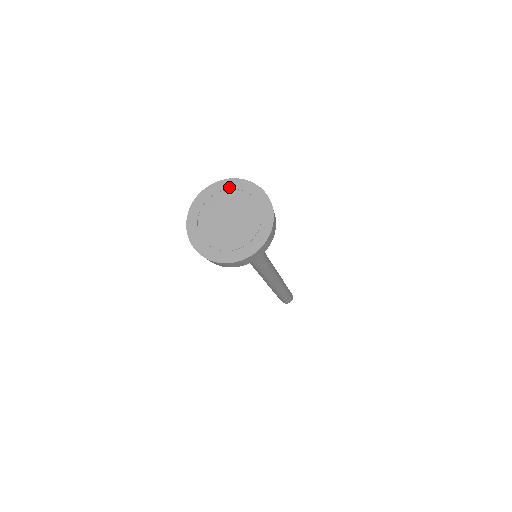
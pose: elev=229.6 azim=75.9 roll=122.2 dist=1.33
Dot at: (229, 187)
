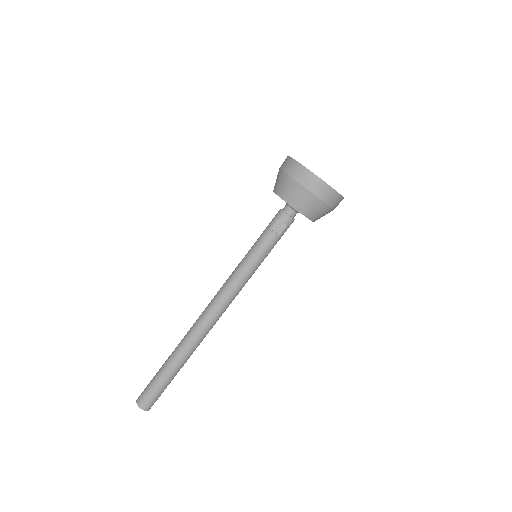
Dot at: occluded
